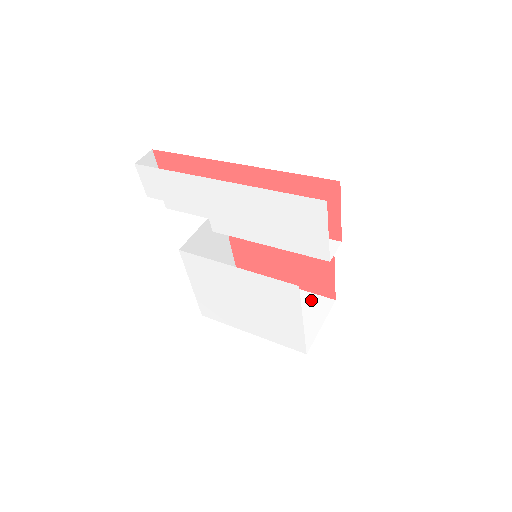
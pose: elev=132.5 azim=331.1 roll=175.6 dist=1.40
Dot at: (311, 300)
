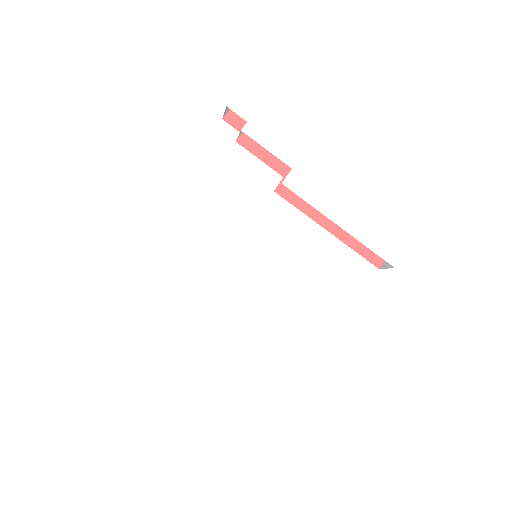
Dot at: occluded
